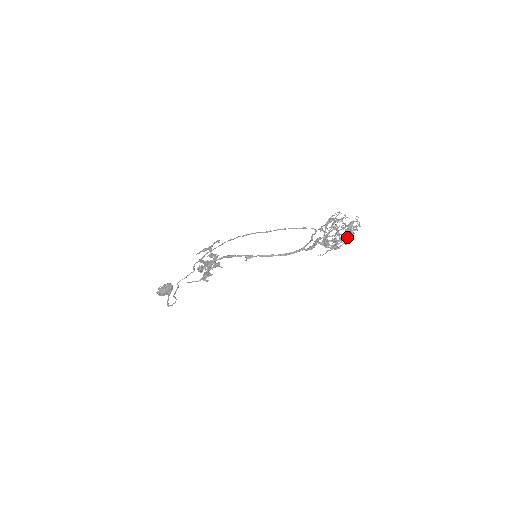
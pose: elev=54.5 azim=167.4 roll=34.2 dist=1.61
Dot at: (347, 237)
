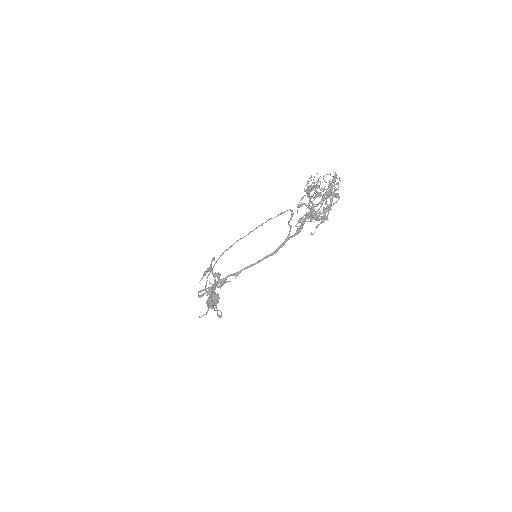
Dot at: (324, 209)
